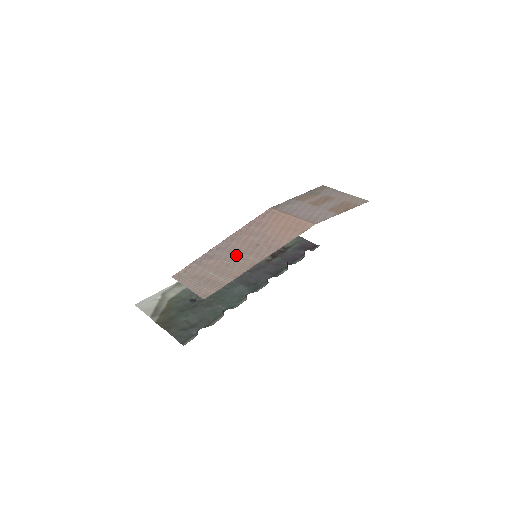
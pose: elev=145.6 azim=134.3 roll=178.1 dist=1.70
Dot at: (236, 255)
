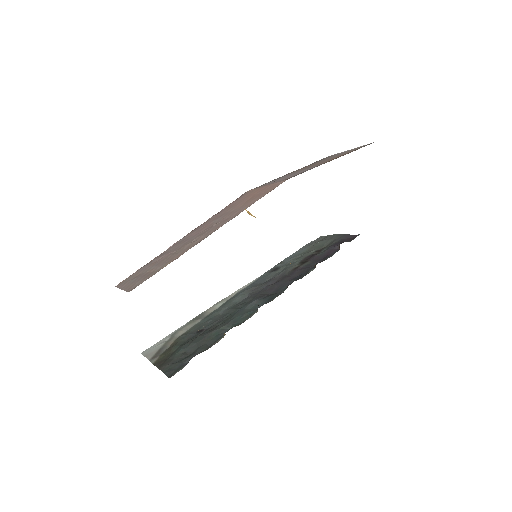
Dot at: (188, 242)
